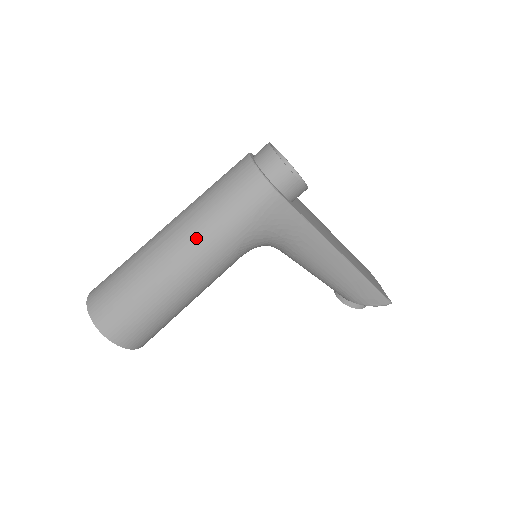
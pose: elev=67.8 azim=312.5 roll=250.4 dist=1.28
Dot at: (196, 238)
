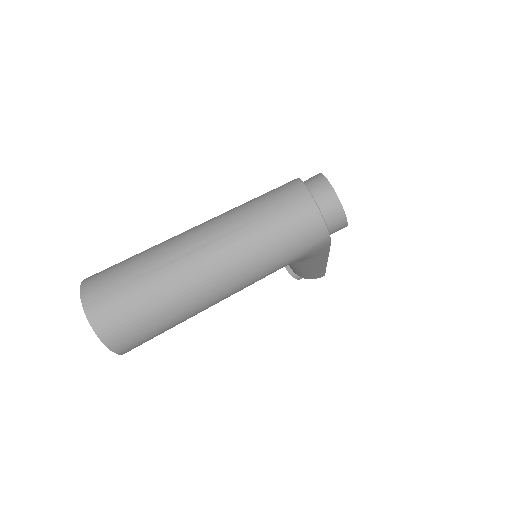
Dot at: (243, 271)
